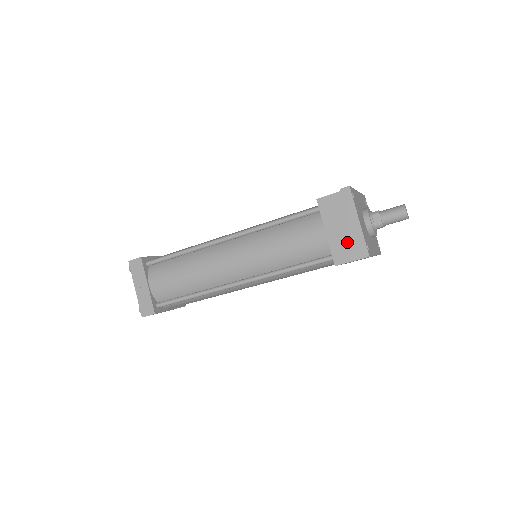
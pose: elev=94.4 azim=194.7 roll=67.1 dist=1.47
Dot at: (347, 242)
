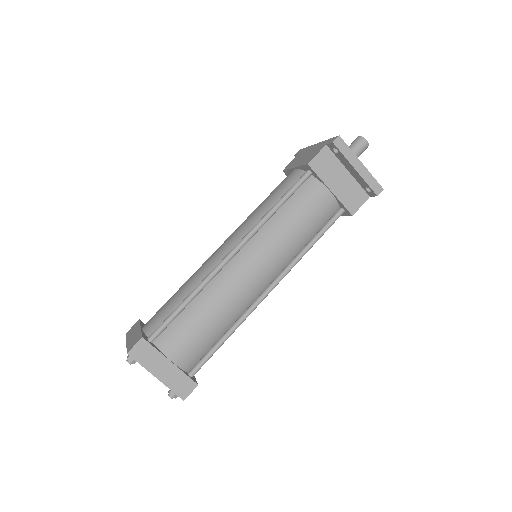
Dot at: (352, 189)
